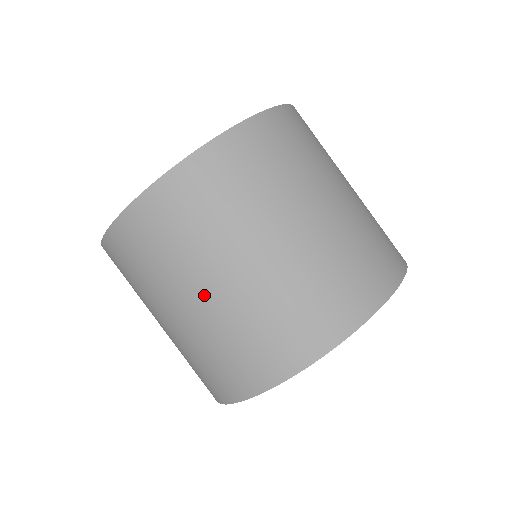
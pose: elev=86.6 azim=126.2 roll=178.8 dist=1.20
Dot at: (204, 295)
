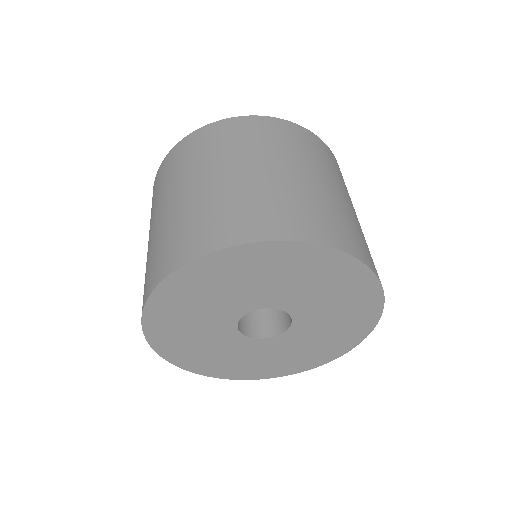
Dot at: (192, 187)
